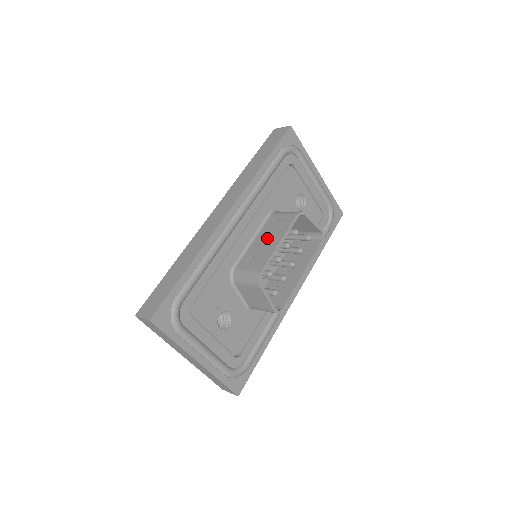
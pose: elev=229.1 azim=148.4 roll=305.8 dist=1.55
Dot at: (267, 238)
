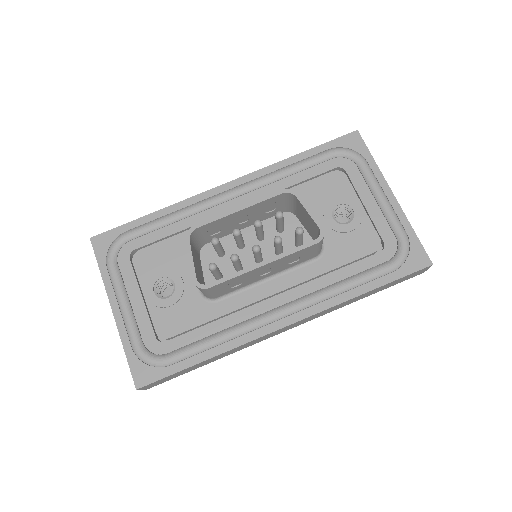
Dot at: (246, 215)
